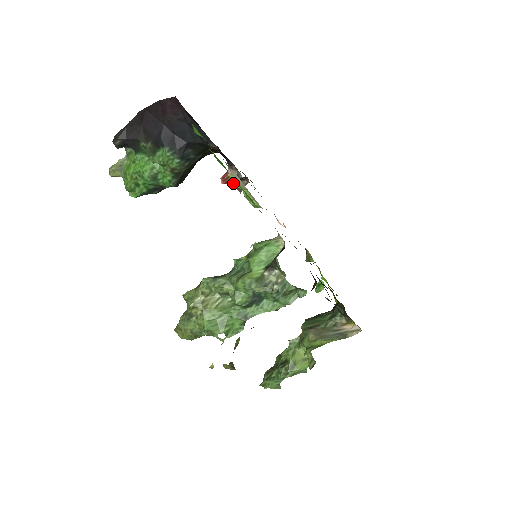
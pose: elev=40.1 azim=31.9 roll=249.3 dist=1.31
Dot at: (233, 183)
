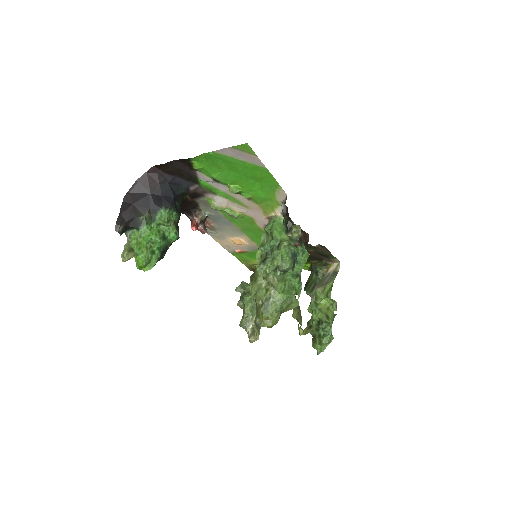
Dot at: (234, 190)
